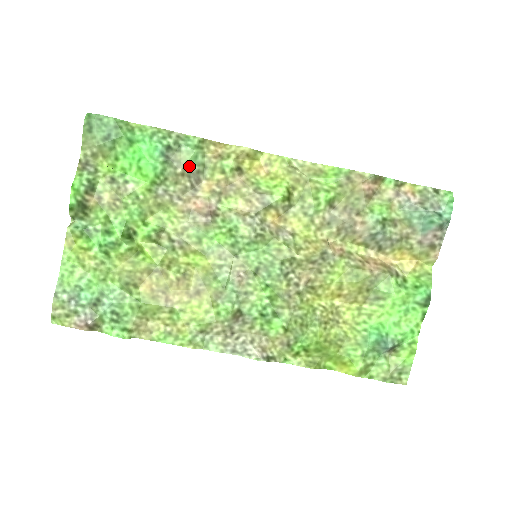
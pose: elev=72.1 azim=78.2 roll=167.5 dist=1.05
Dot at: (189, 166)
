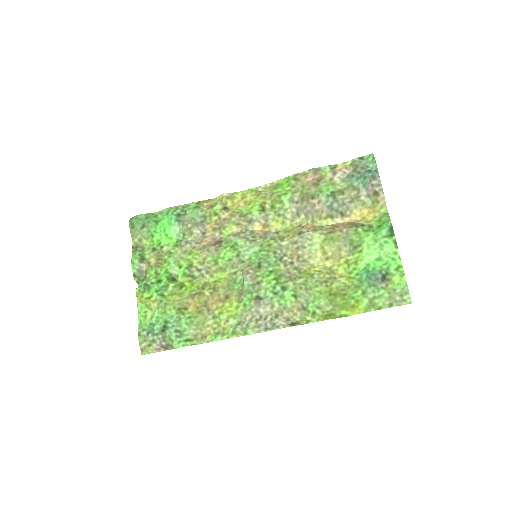
Dot at: (195, 220)
